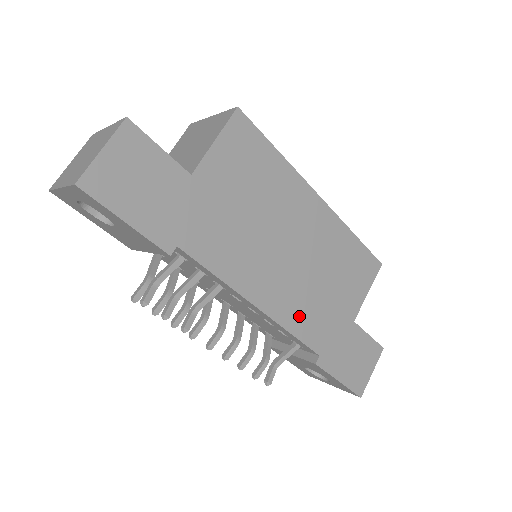
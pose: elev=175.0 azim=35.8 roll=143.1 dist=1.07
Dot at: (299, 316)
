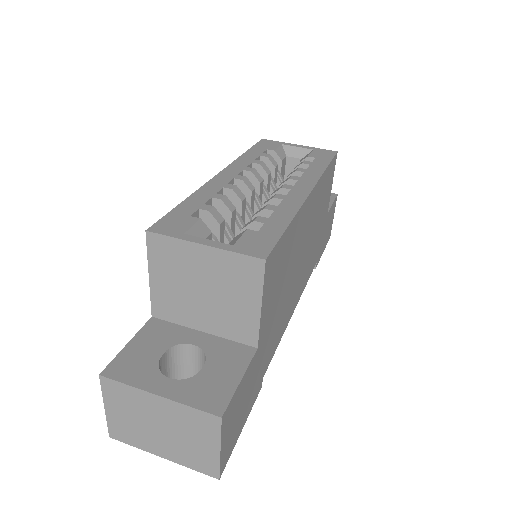
Dot at: (308, 270)
